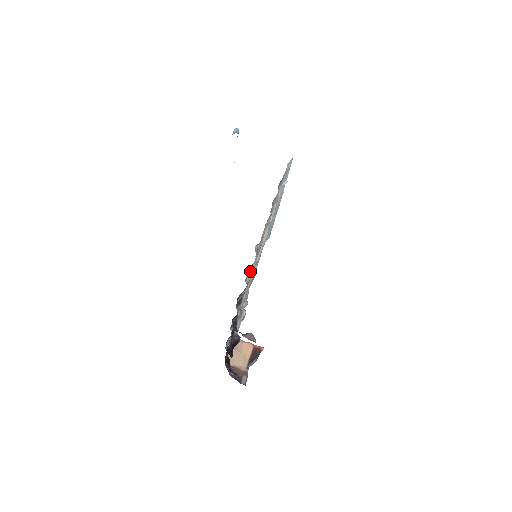
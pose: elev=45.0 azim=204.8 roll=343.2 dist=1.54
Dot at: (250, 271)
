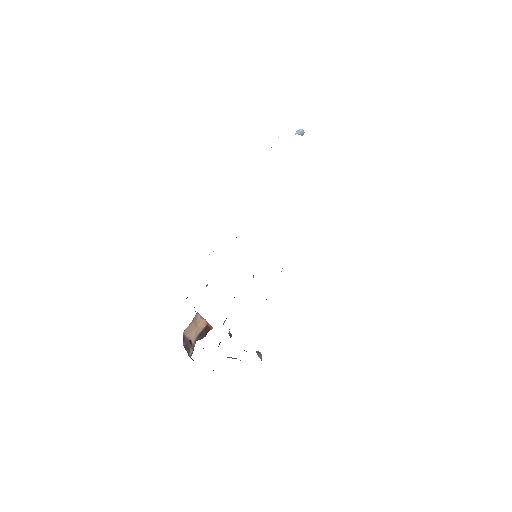
Dot at: occluded
